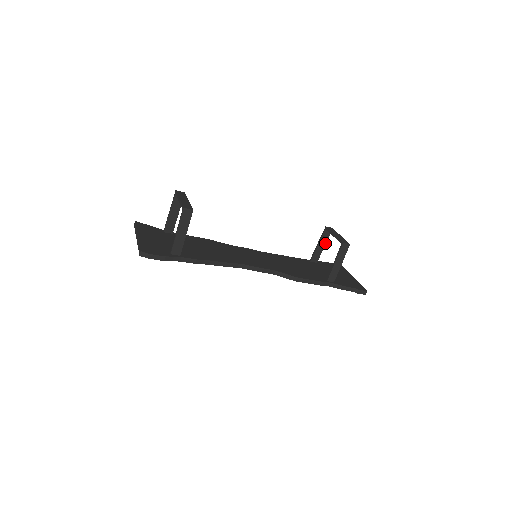
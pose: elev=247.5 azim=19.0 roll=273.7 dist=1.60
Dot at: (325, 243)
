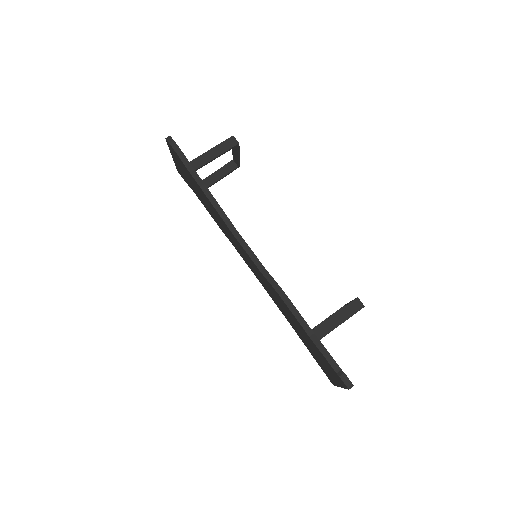
Dot at: occluded
